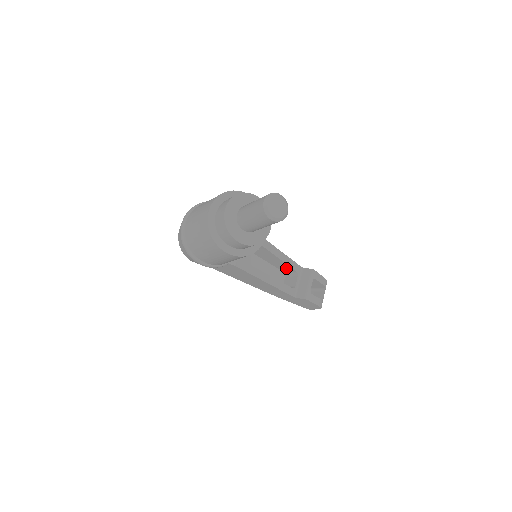
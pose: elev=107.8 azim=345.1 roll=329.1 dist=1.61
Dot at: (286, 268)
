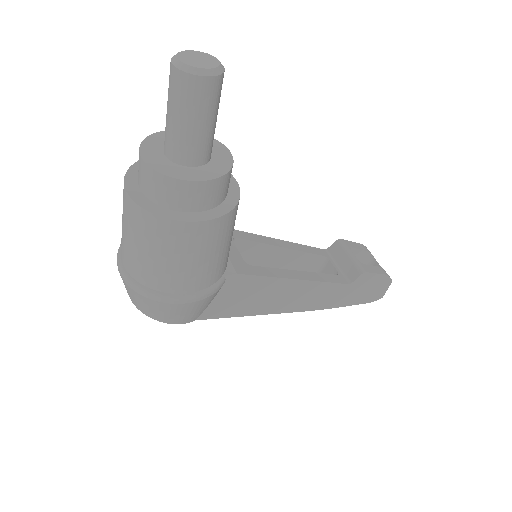
Dot at: (308, 262)
